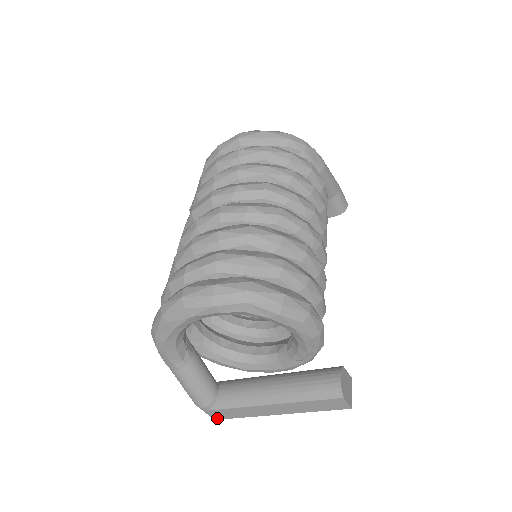
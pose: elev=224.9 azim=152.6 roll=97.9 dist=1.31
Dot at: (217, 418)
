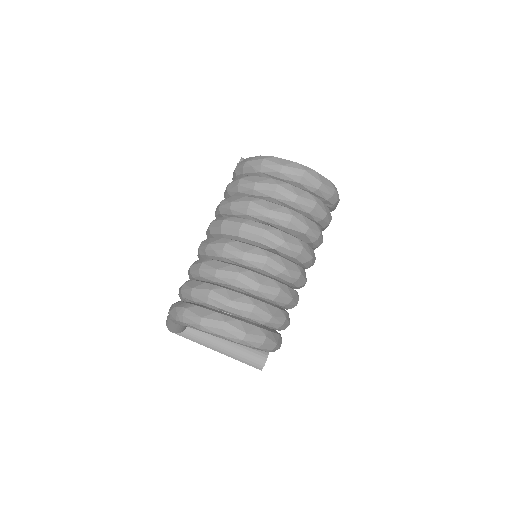
Dot at: occluded
